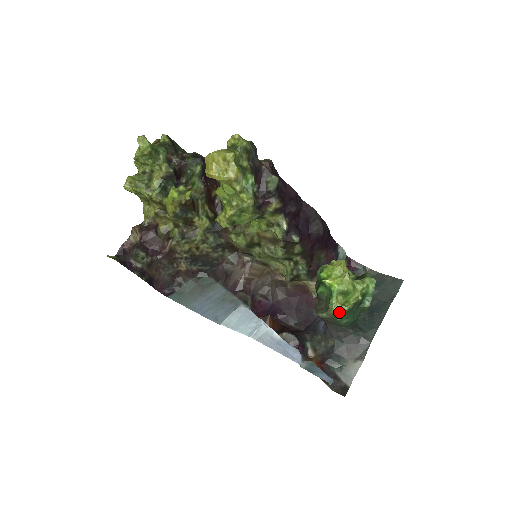
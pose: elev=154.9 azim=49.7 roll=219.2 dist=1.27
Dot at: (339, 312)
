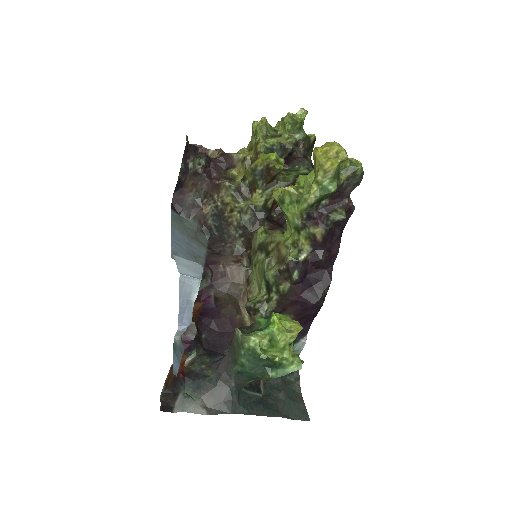
Dot at: (251, 346)
